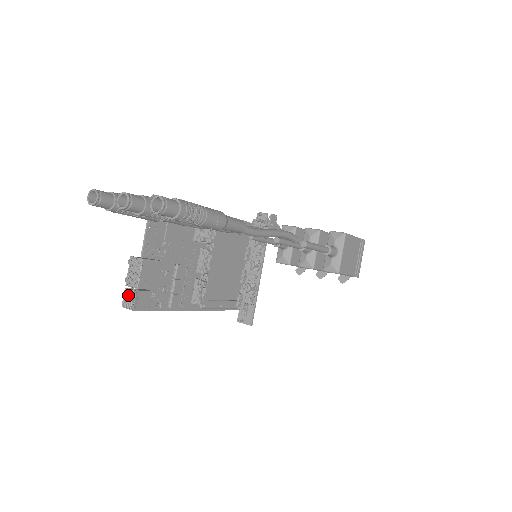
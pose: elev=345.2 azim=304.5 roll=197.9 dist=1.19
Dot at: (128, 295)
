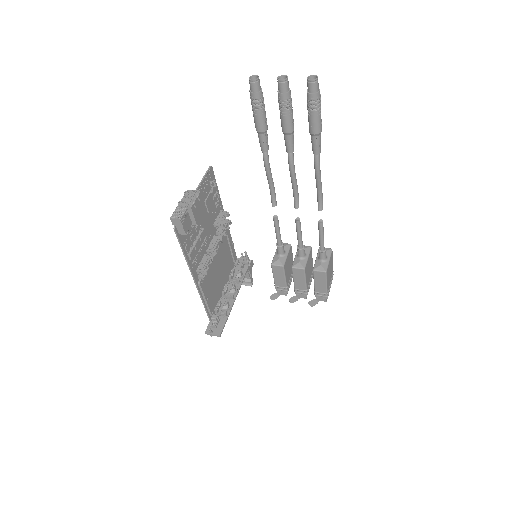
Dot at: (179, 211)
